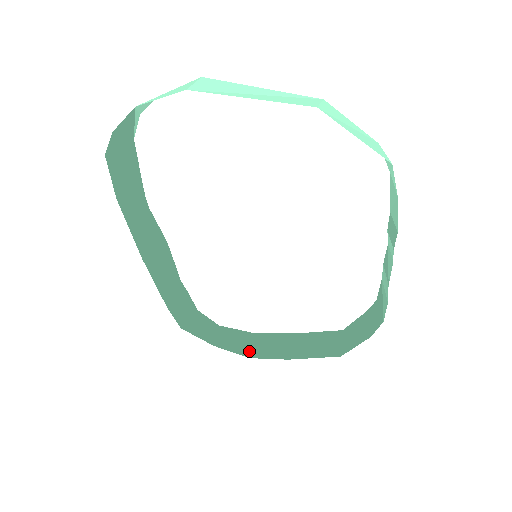
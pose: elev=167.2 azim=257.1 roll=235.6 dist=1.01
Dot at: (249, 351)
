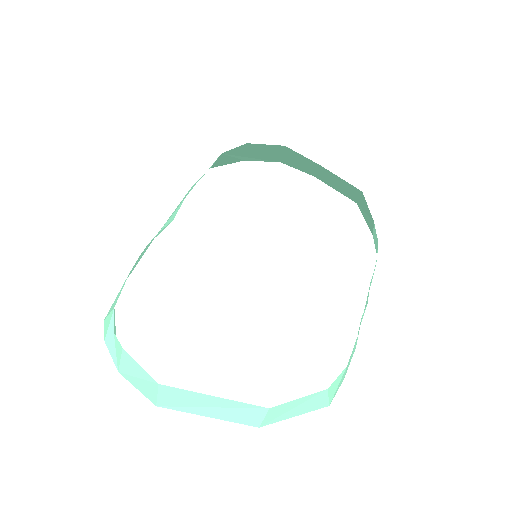
Dot at: (279, 158)
